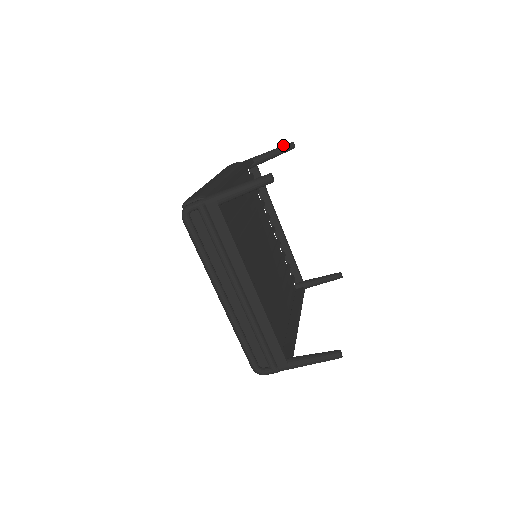
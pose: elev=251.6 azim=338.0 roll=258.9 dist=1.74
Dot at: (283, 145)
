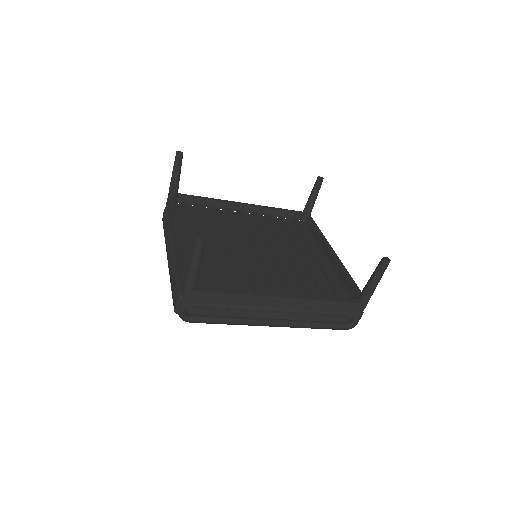
Dot at: (174, 162)
